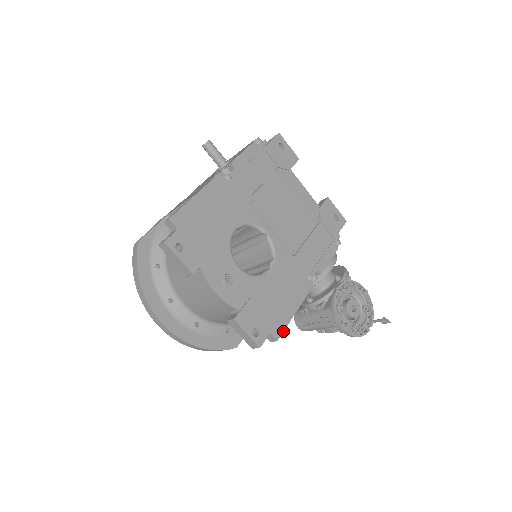
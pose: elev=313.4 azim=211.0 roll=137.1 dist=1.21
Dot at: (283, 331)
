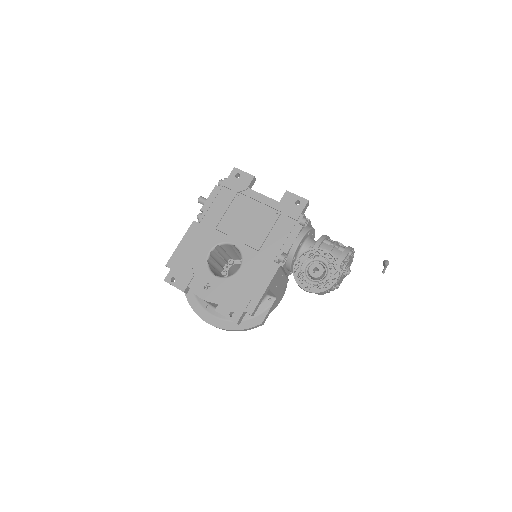
Dot at: (256, 307)
